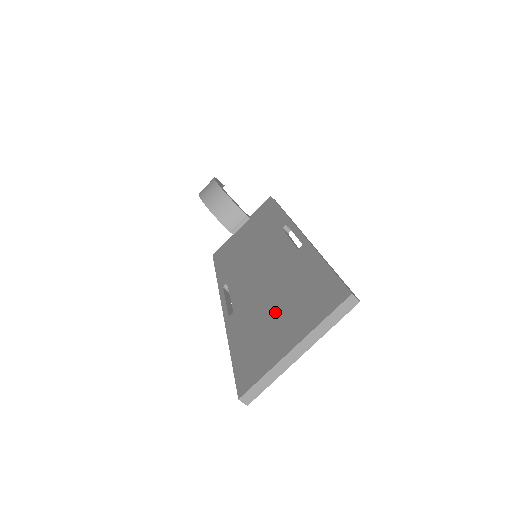
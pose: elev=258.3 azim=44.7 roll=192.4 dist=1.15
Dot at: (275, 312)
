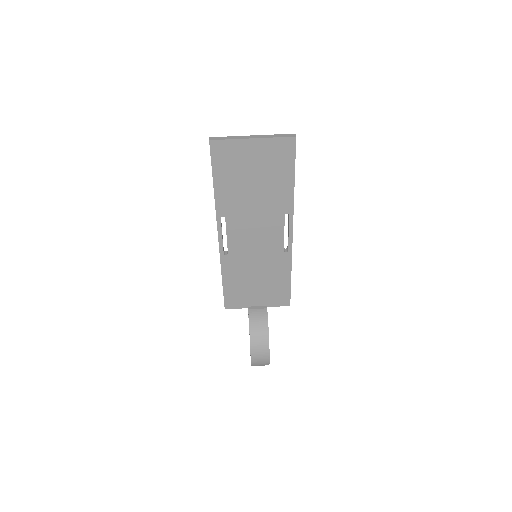
Dot at: occluded
